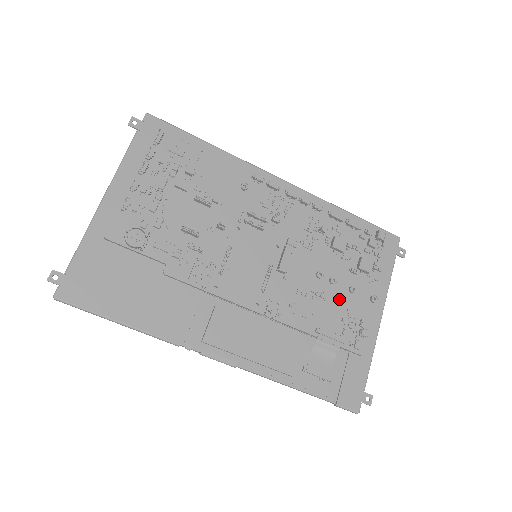
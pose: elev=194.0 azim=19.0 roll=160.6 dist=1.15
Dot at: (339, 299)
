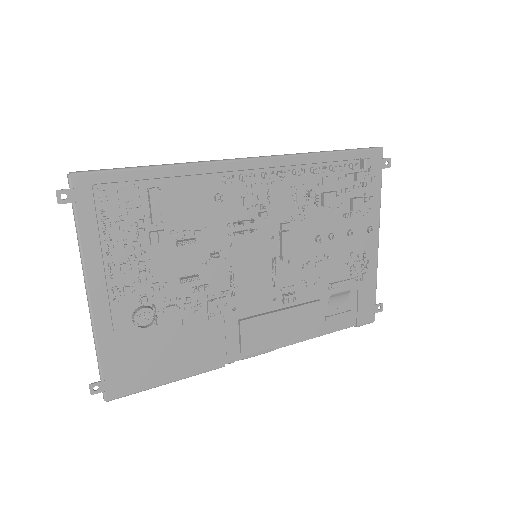
Dot at: (341, 248)
